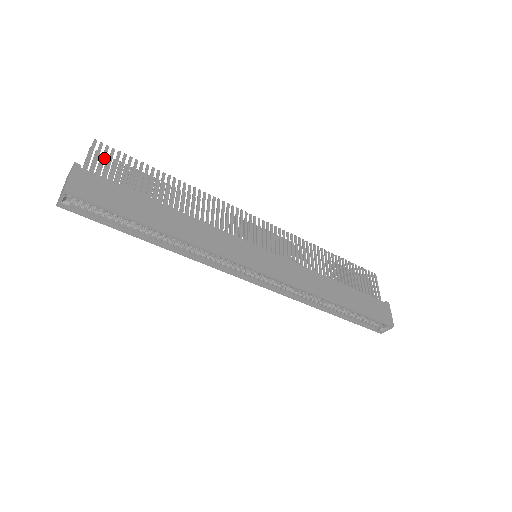
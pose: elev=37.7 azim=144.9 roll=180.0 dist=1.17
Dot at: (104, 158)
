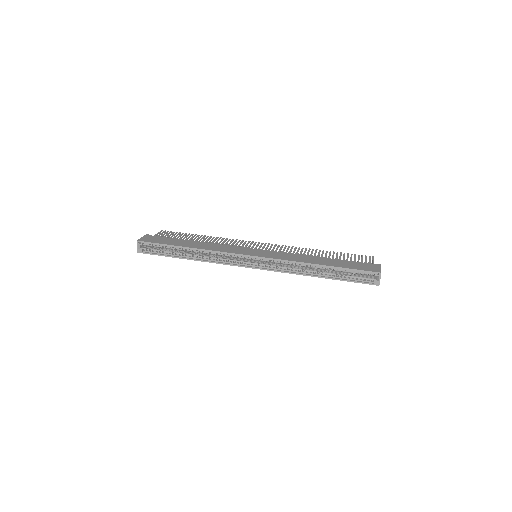
Dot at: (164, 234)
